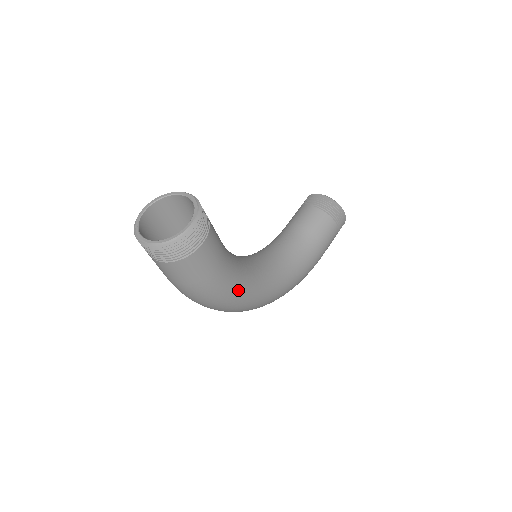
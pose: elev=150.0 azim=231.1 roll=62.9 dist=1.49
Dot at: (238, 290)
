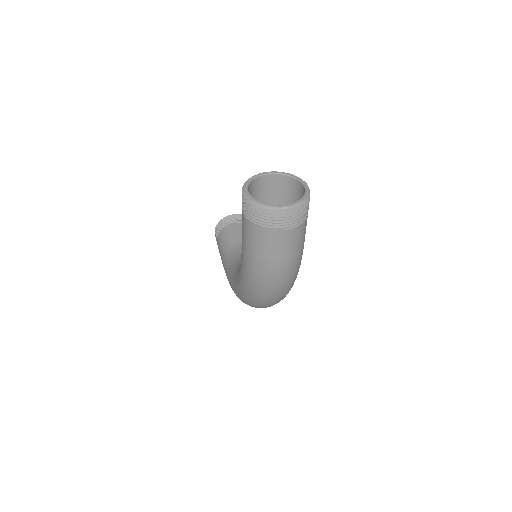
Dot at: occluded
